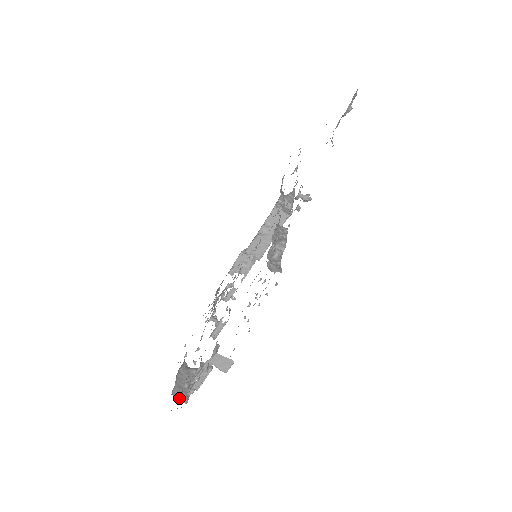
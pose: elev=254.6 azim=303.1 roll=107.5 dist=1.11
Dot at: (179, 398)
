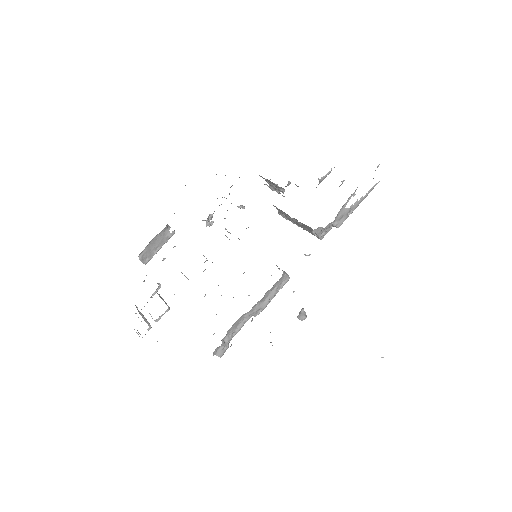
Dot at: (142, 260)
